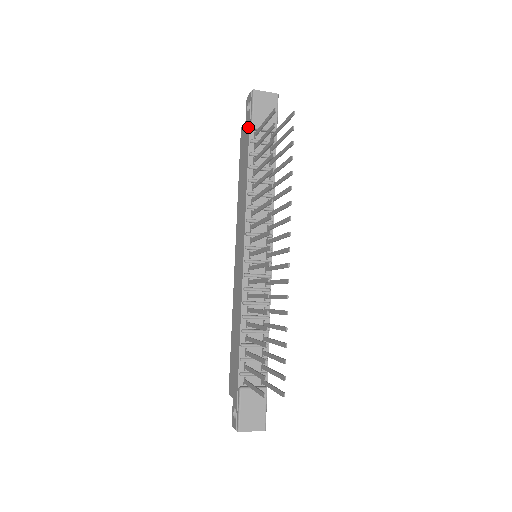
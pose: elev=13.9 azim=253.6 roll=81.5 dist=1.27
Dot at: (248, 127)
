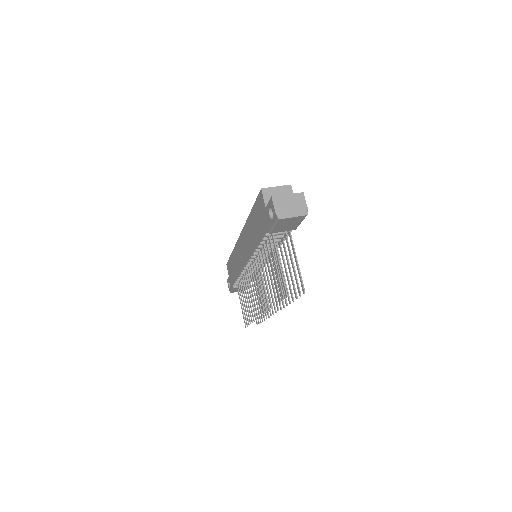
Dot at: (266, 226)
